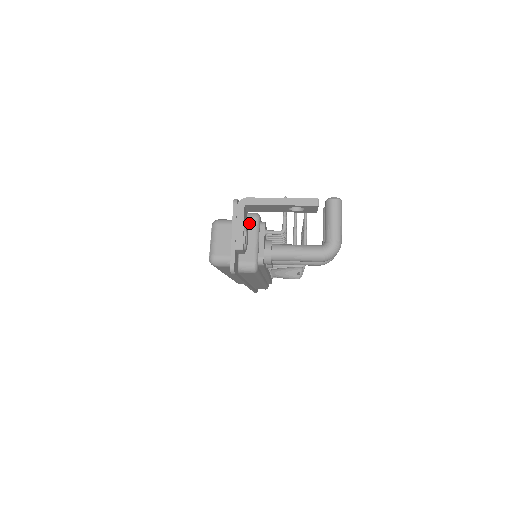
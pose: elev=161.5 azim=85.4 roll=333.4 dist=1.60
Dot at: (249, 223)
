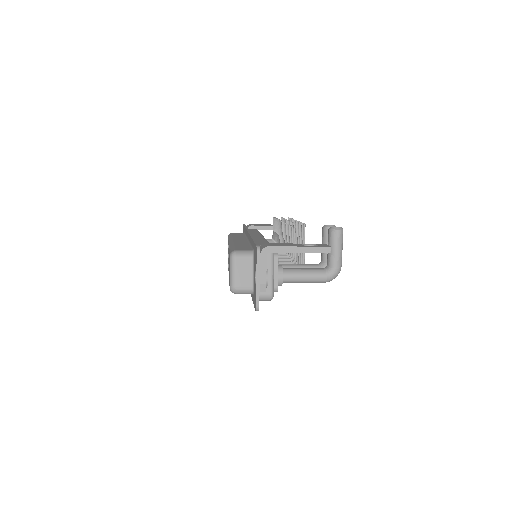
Dot at: occluded
